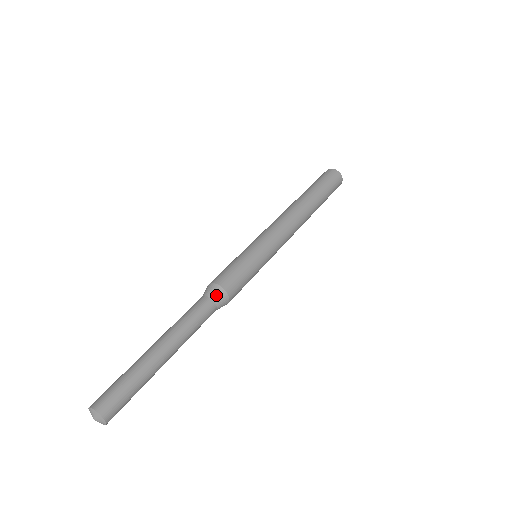
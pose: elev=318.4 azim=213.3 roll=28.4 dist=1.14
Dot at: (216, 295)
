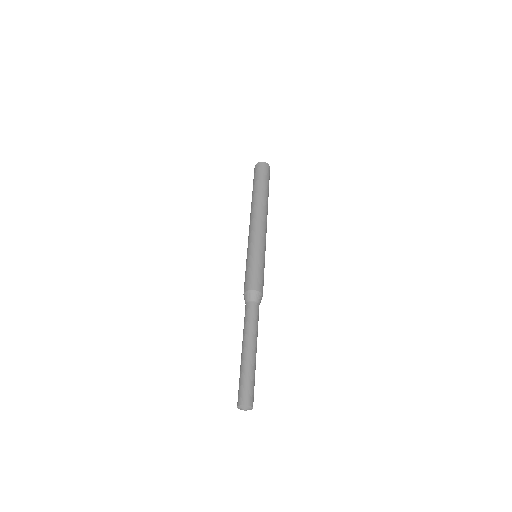
Dot at: (258, 298)
